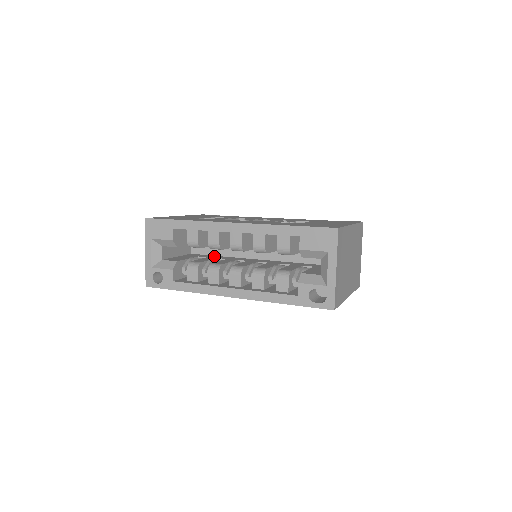
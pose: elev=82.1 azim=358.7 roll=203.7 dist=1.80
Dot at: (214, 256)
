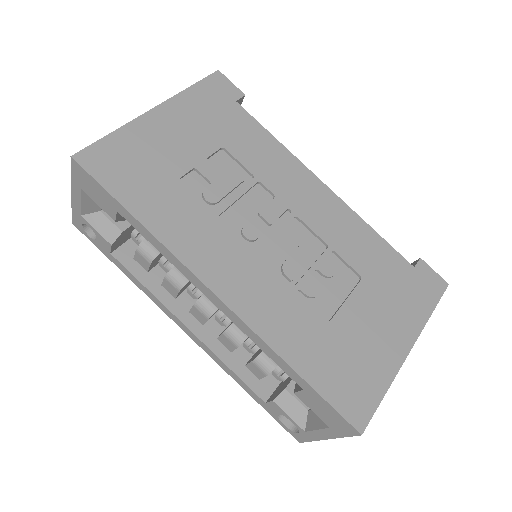
Dot at: occluded
